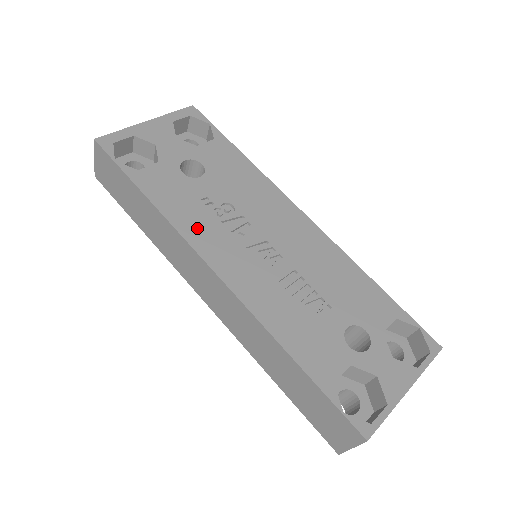
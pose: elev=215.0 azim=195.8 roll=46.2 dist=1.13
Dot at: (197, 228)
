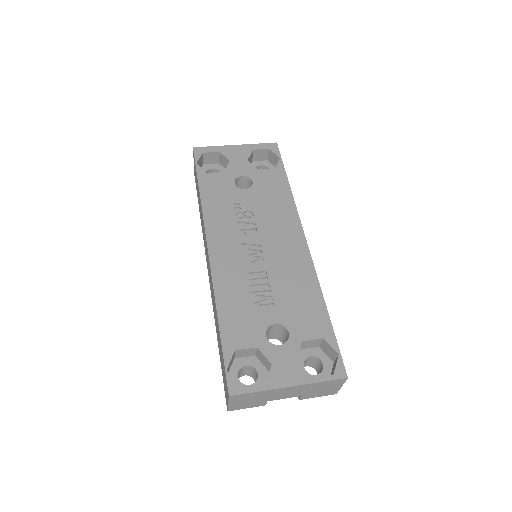
Dot at: (217, 219)
